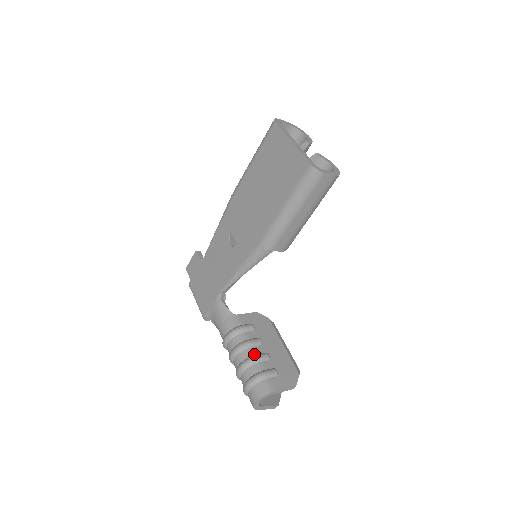
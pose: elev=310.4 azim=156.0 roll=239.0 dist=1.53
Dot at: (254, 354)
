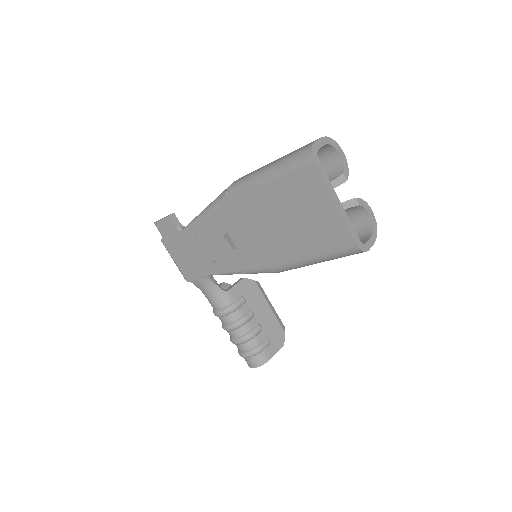
Dot at: (249, 330)
